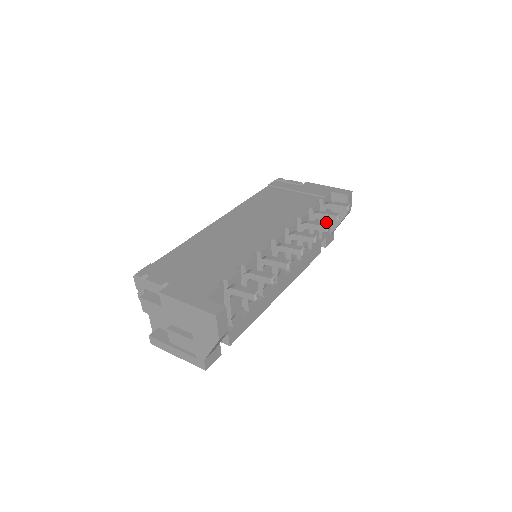
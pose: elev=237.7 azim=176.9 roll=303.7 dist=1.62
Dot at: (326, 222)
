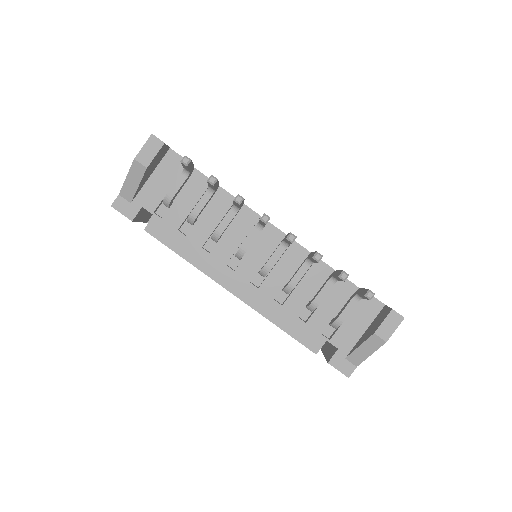
Dot at: (346, 315)
